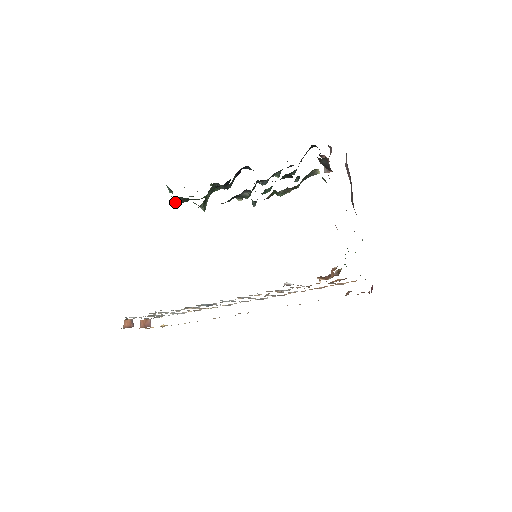
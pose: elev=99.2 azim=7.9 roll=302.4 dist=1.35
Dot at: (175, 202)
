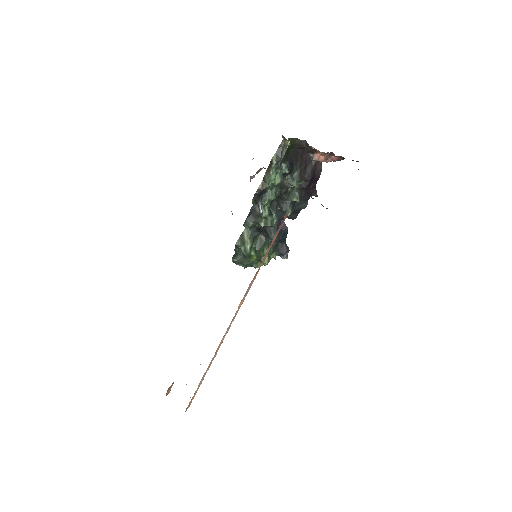
Dot at: (232, 259)
